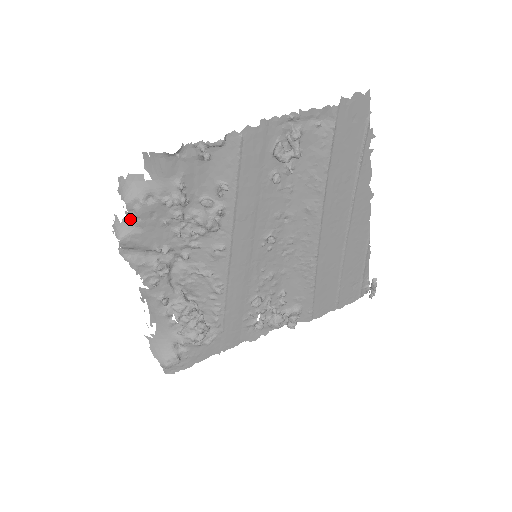
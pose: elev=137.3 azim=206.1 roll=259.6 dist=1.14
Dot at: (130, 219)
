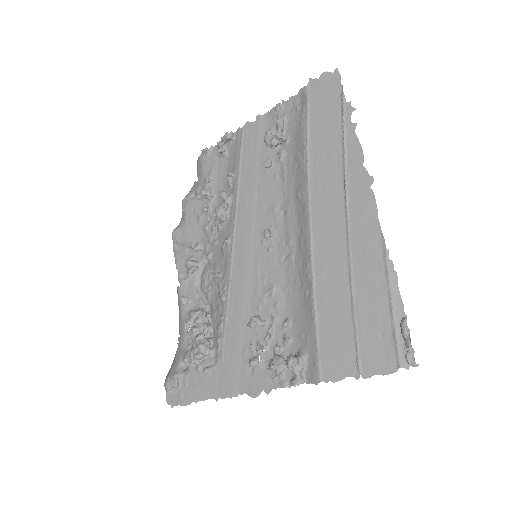
Dot at: (183, 216)
